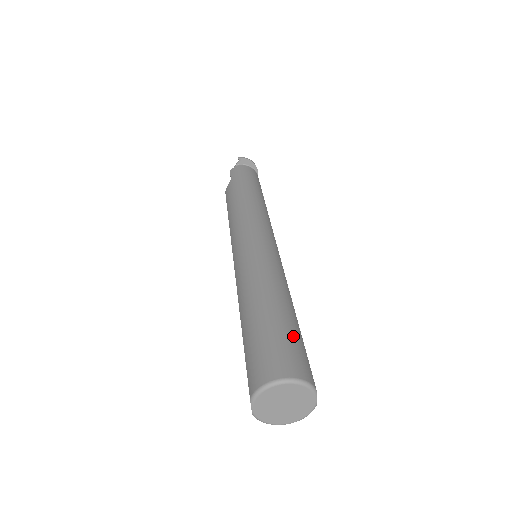
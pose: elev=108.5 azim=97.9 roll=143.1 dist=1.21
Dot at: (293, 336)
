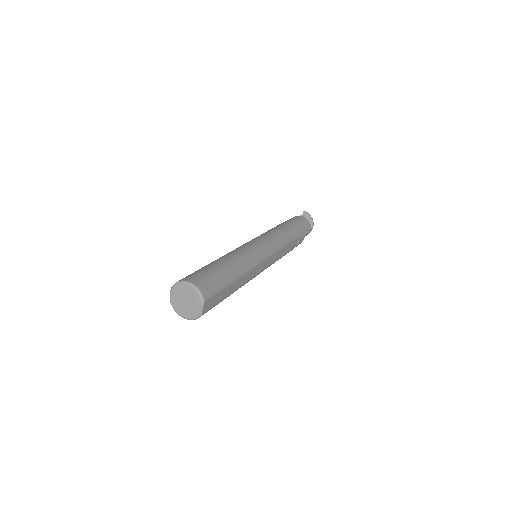
Dot at: (219, 278)
